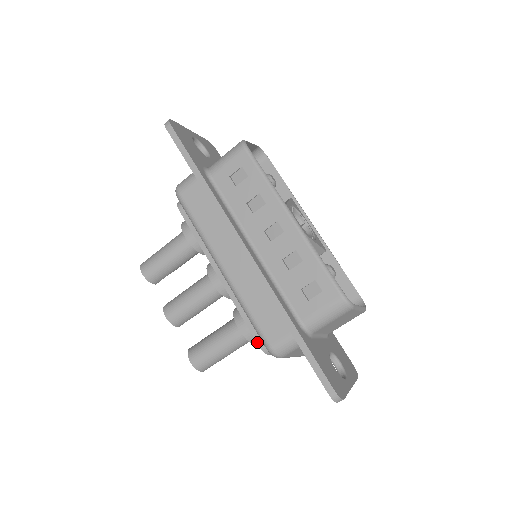
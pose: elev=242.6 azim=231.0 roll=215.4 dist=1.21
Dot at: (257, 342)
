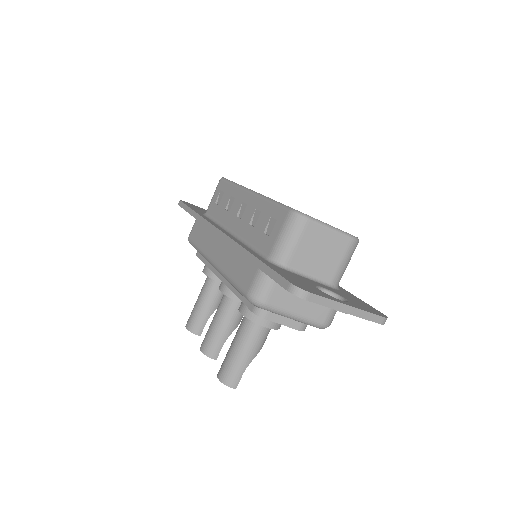
Dot at: (249, 309)
